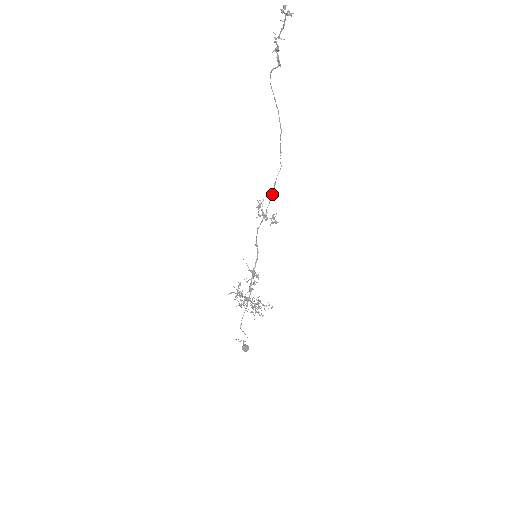
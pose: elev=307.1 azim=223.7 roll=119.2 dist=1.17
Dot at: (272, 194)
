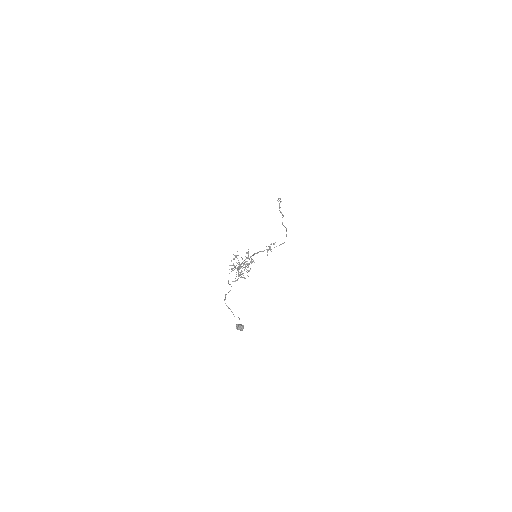
Dot at: (279, 245)
